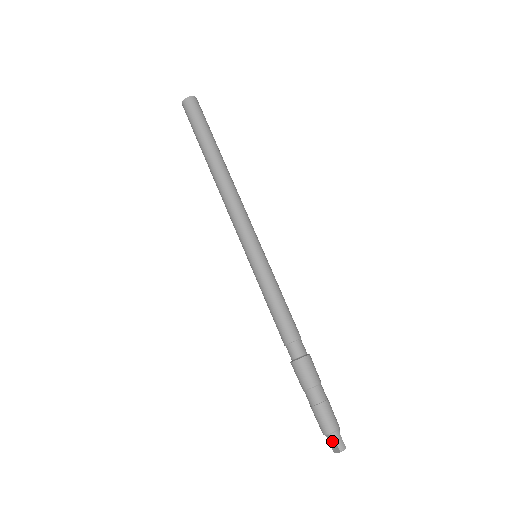
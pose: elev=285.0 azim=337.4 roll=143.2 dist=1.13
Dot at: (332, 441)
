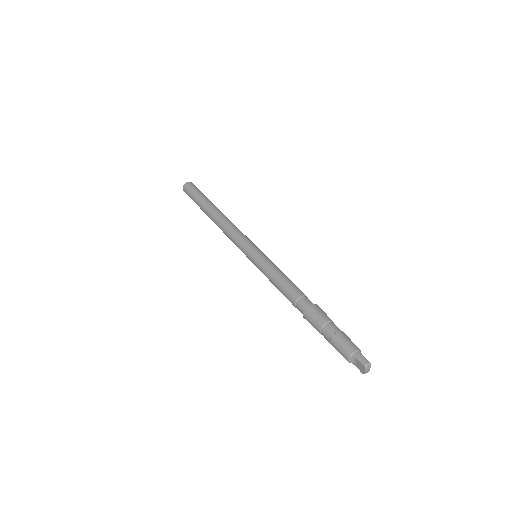
Dot at: (357, 363)
